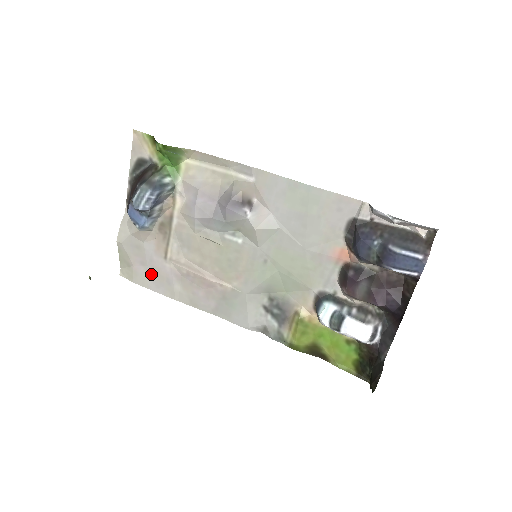
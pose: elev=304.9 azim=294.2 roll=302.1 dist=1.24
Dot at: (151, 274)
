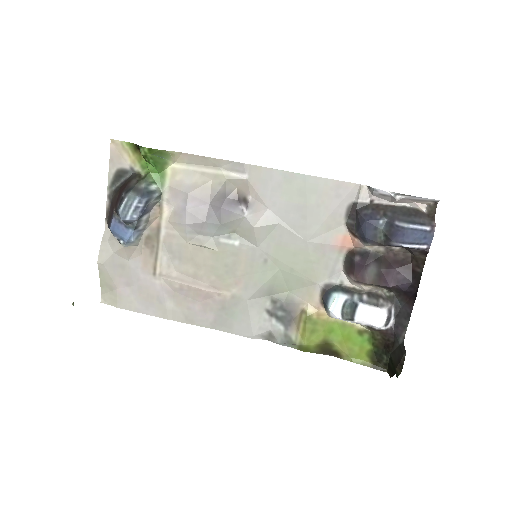
Dot at: (138, 295)
